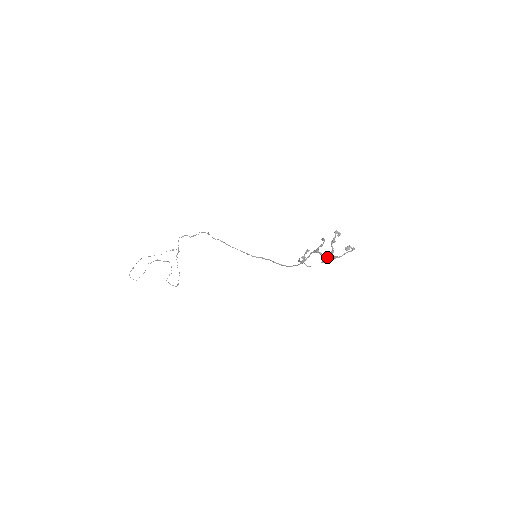
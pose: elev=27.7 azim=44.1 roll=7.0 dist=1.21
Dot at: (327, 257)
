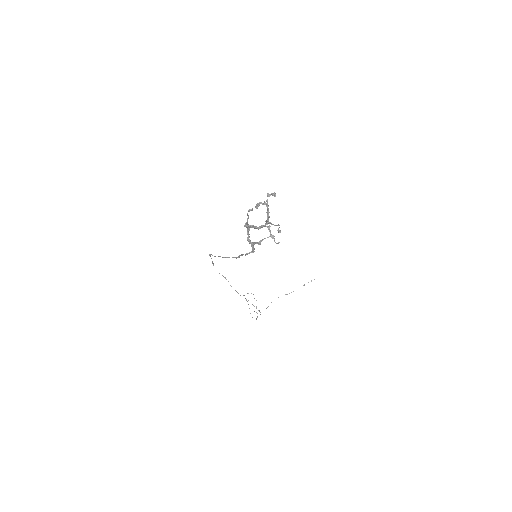
Dot at: (261, 226)
